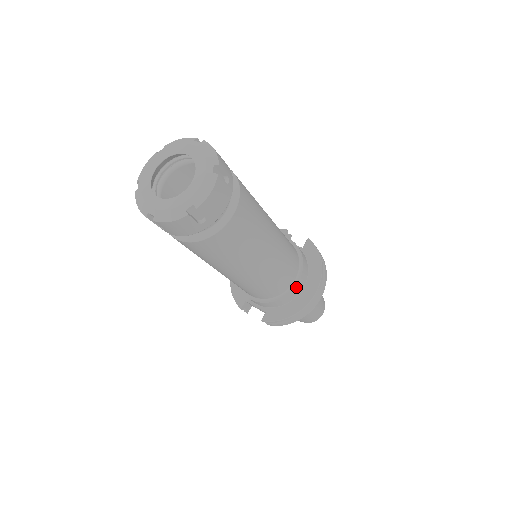
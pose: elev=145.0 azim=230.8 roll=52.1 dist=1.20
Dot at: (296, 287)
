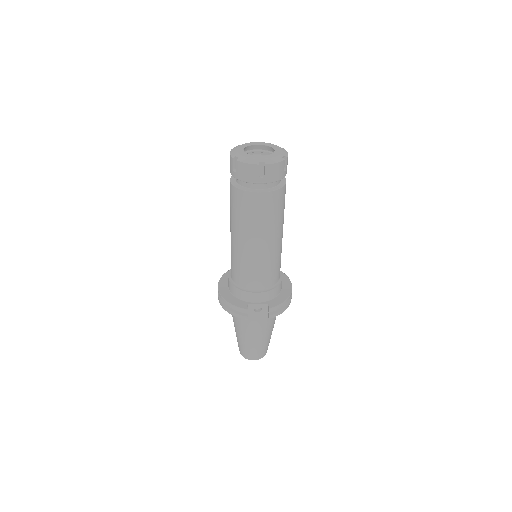
Dot at: occluded
